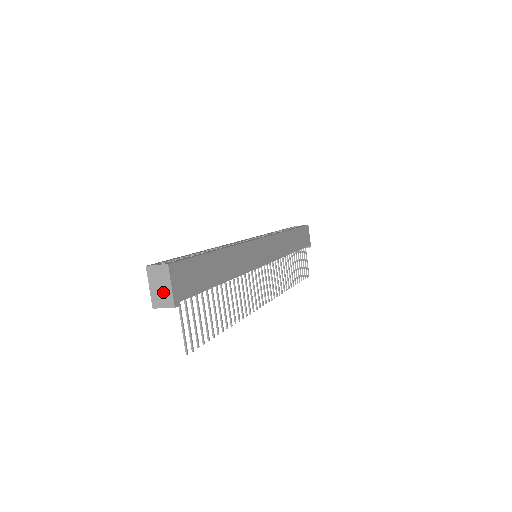
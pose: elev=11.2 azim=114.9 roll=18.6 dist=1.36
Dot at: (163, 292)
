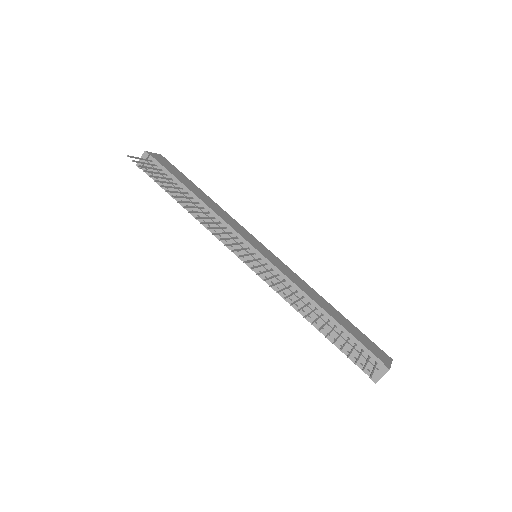
Dot at: occluded
